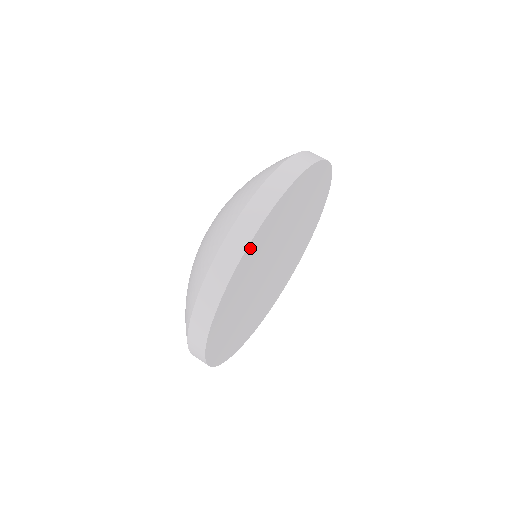
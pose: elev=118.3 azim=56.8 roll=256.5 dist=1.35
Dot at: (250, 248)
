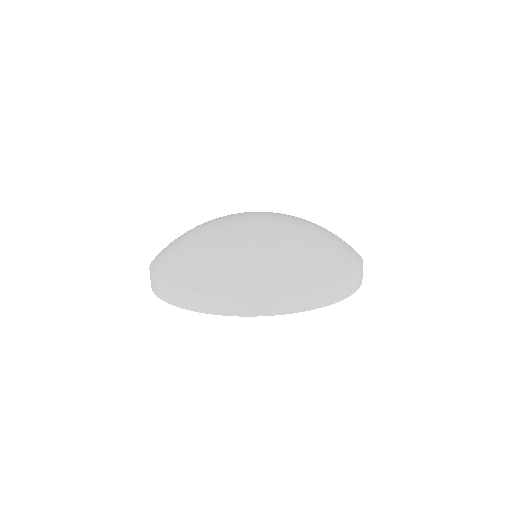
Dot at: occluded
